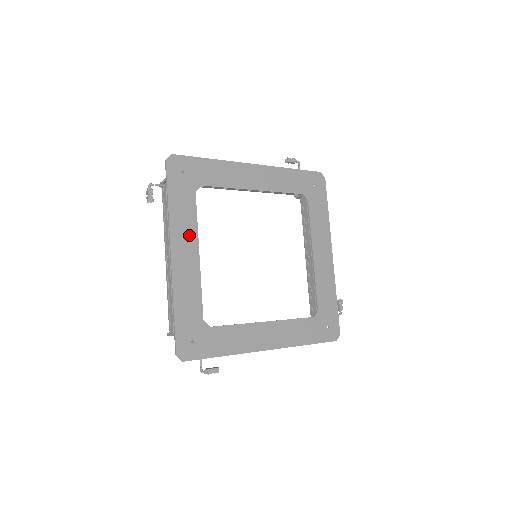
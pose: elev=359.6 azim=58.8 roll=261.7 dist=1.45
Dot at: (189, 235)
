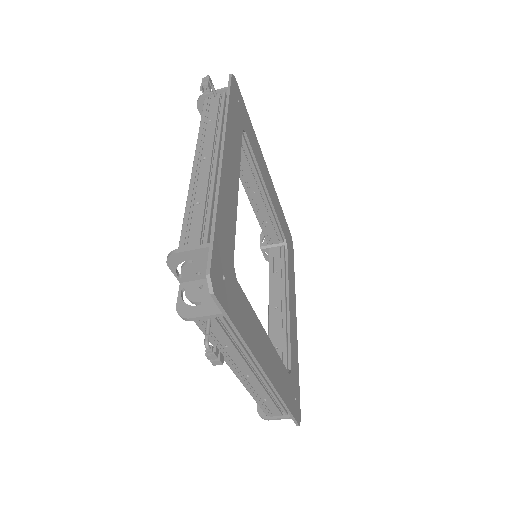
Dot at: (259, 333)
